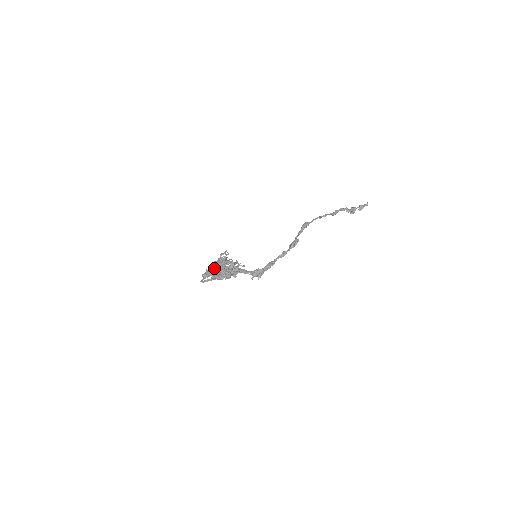
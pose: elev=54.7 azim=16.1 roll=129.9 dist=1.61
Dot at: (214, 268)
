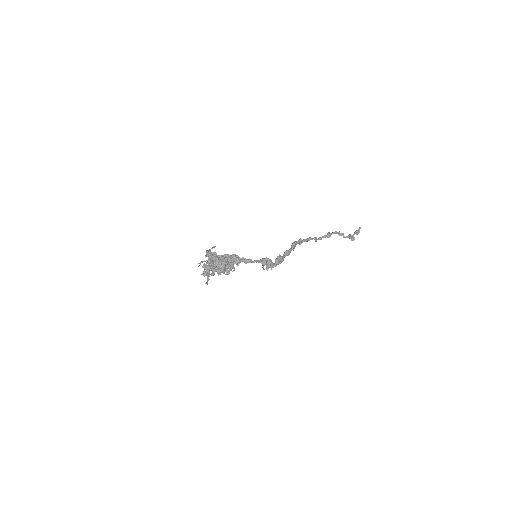
Dot at: occluded
